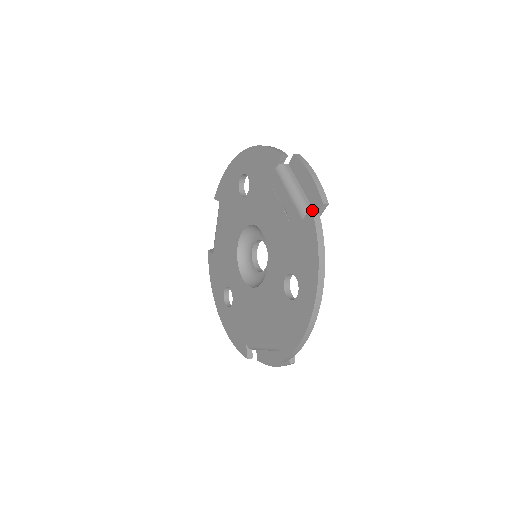
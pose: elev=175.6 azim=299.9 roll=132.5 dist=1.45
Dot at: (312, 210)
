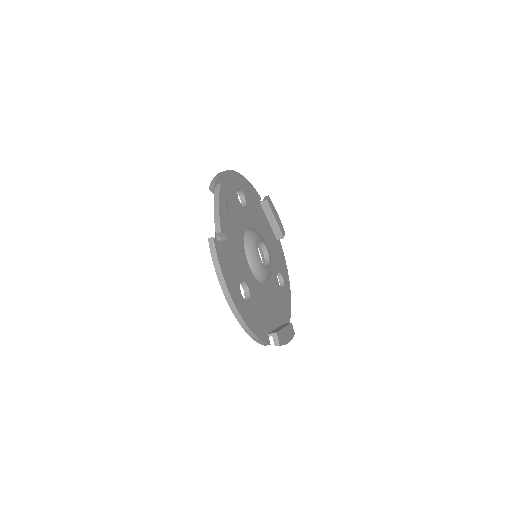
Dot at: (208, 241)
